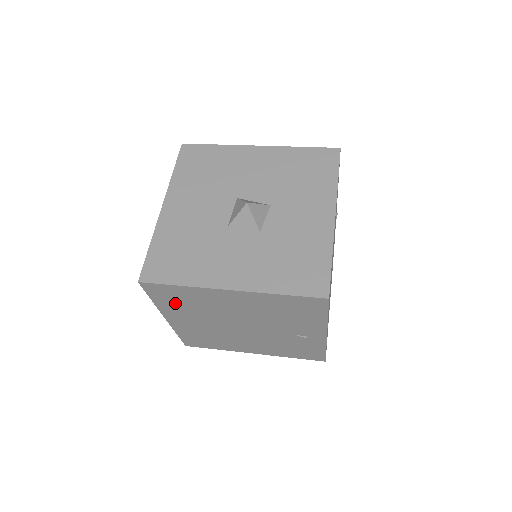
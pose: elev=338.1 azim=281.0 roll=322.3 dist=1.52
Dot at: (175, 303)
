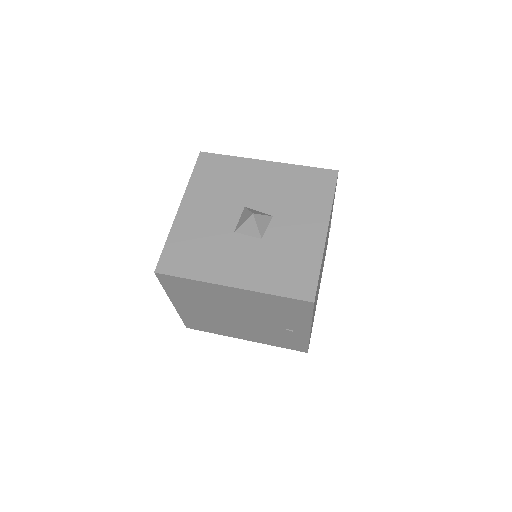
Dot at: (183, 292)
